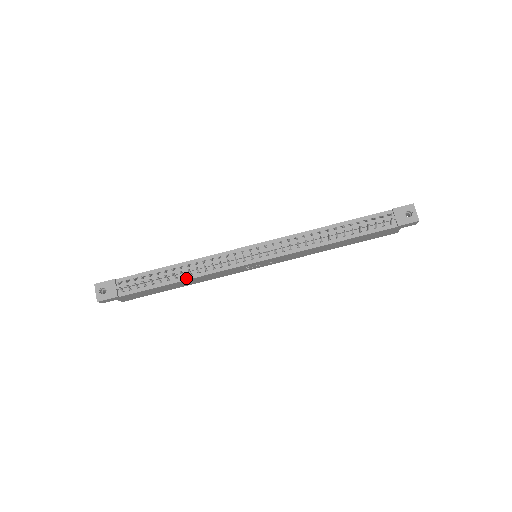
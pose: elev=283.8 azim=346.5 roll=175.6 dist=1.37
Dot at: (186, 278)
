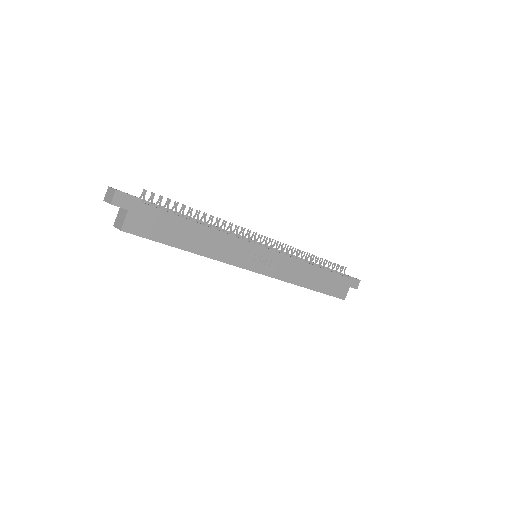
Dot at: (207, 226)
